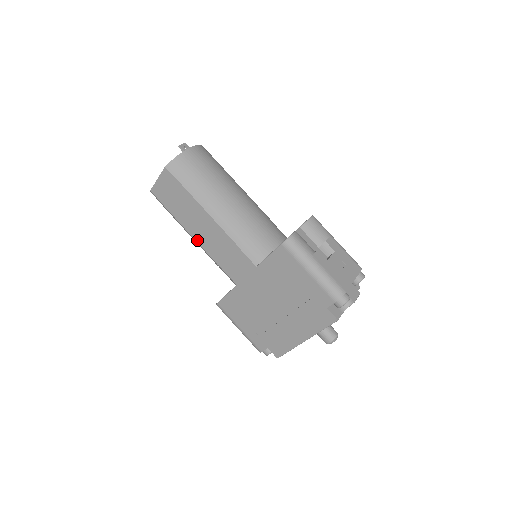
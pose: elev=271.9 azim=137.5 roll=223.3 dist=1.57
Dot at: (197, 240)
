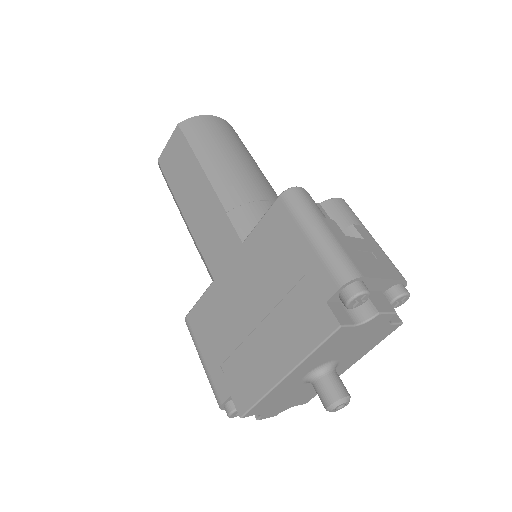
Dot at: (186, 216)
